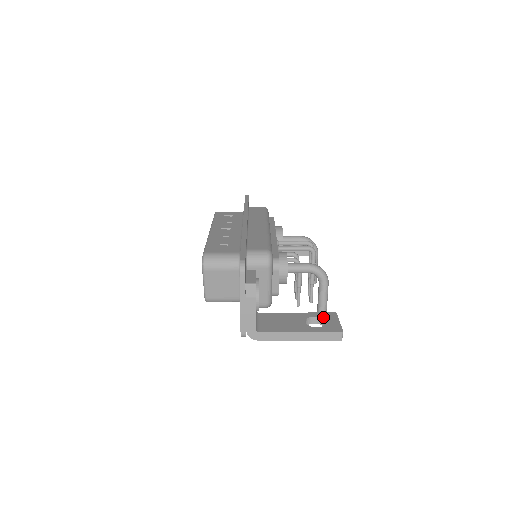
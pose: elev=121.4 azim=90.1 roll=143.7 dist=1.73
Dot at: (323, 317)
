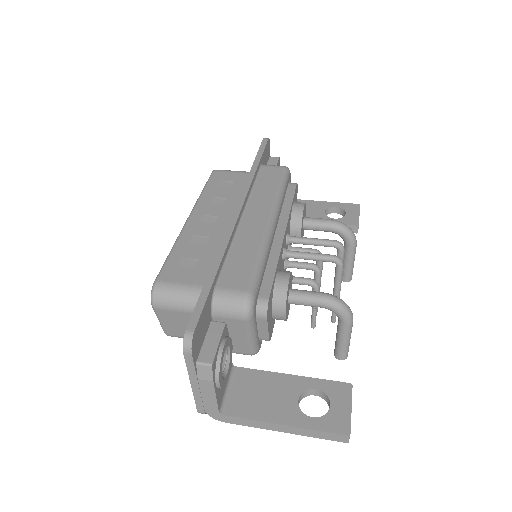
Dot at: (328, 393)
